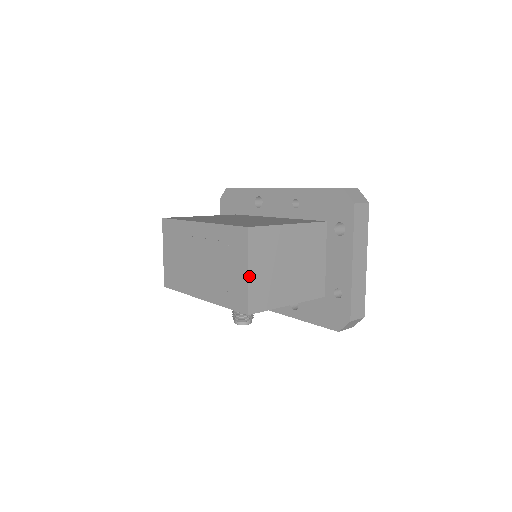
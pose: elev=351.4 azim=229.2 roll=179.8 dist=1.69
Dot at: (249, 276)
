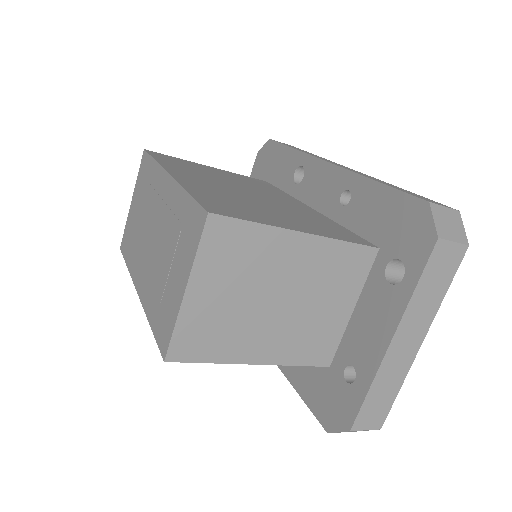
Dot at: (186, 299)
